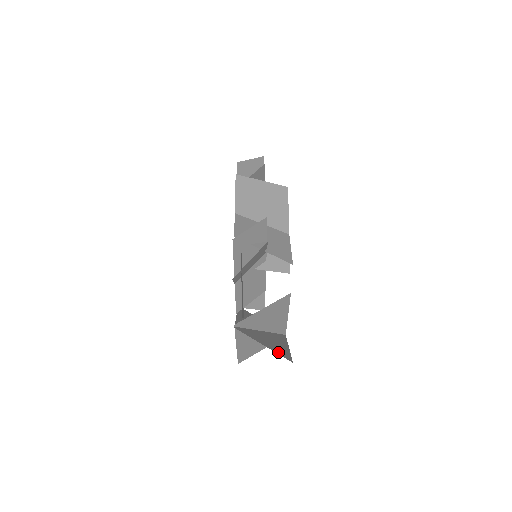
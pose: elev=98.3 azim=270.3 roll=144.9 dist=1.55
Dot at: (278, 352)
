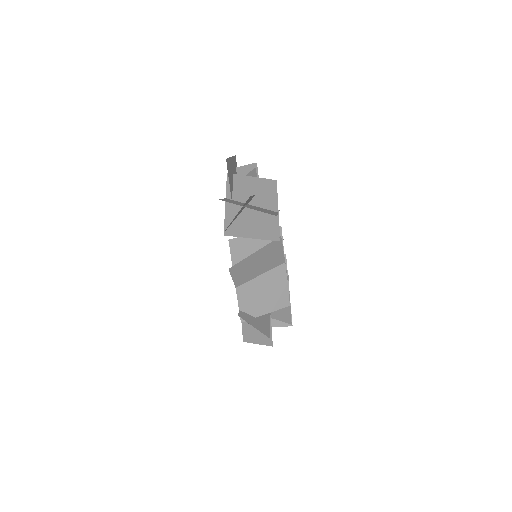
Dot at: (282, 323)
